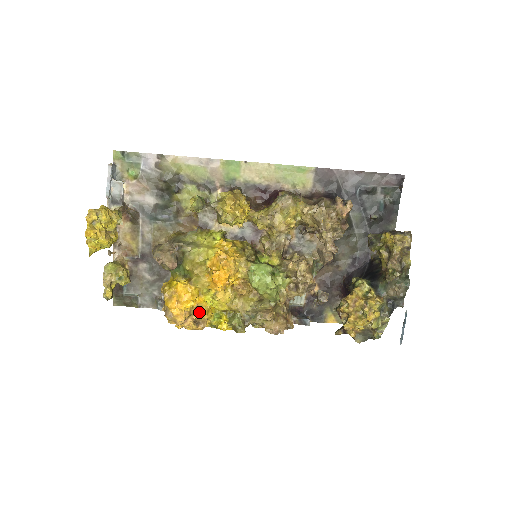
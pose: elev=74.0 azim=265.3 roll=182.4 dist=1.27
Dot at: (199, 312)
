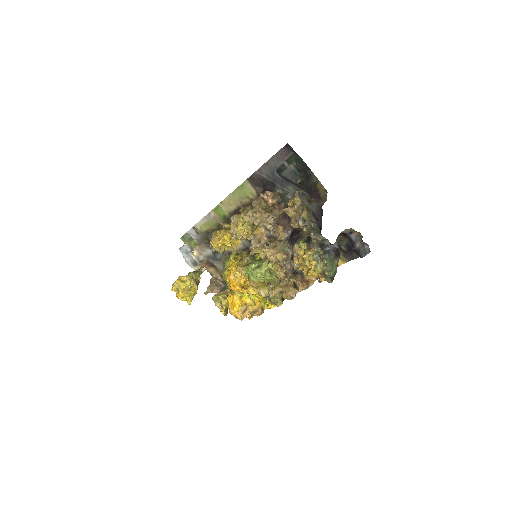
Dot at: (250, 306)
